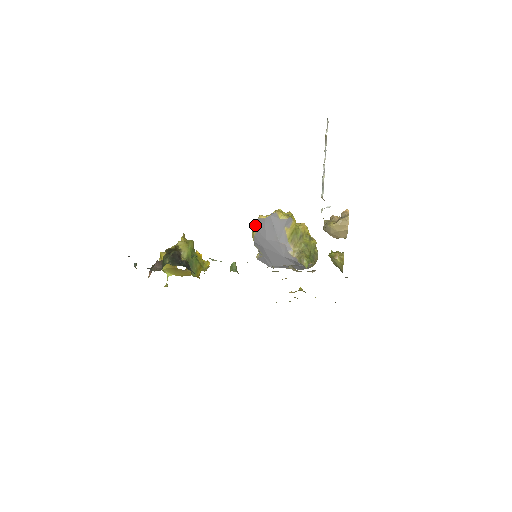
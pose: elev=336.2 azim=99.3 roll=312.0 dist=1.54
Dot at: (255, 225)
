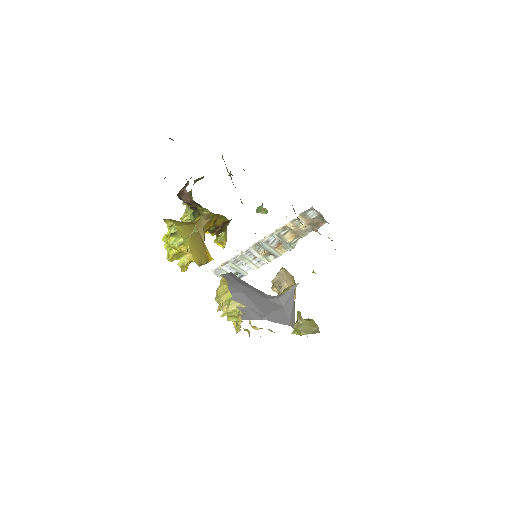
Dot at: (222, 280)
